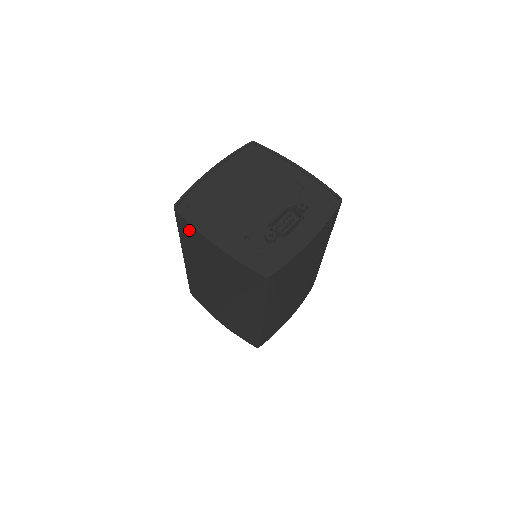
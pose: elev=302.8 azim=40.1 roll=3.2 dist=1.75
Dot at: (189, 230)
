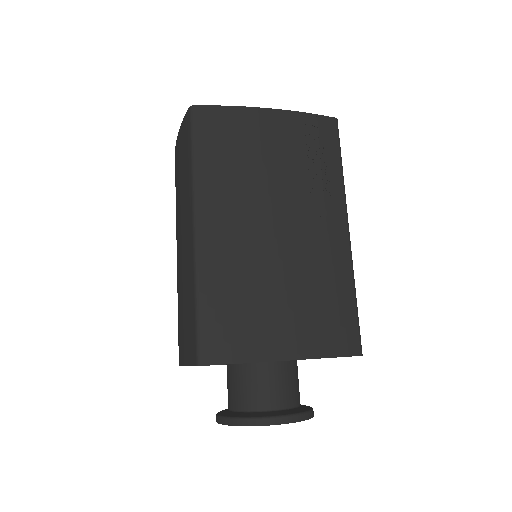
Dot at: occluded
